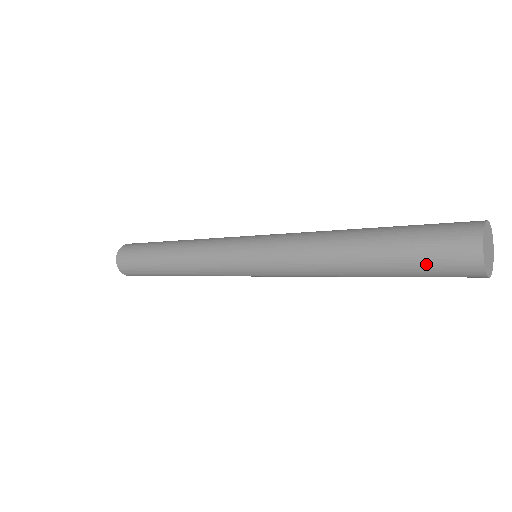
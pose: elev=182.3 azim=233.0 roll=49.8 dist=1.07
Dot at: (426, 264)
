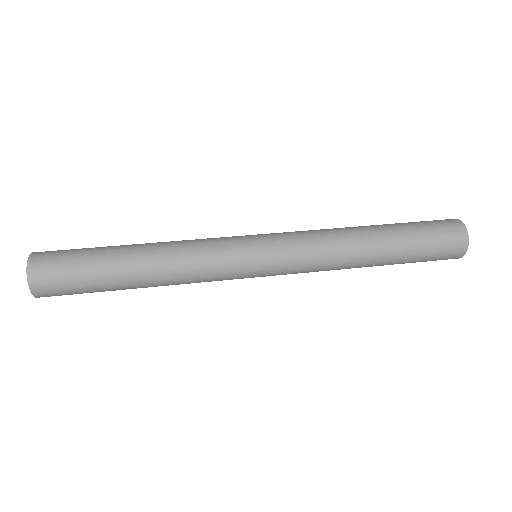
Dot at: occluded
